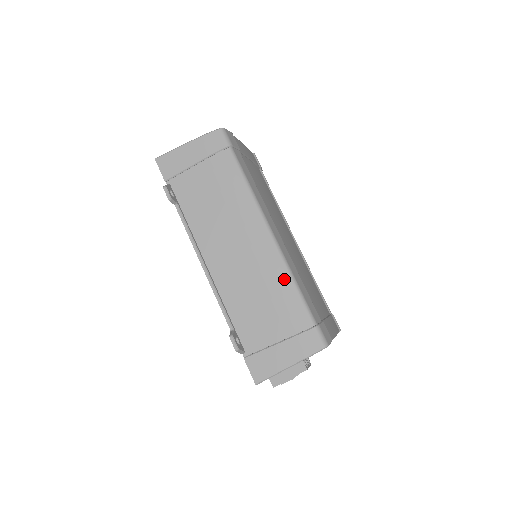
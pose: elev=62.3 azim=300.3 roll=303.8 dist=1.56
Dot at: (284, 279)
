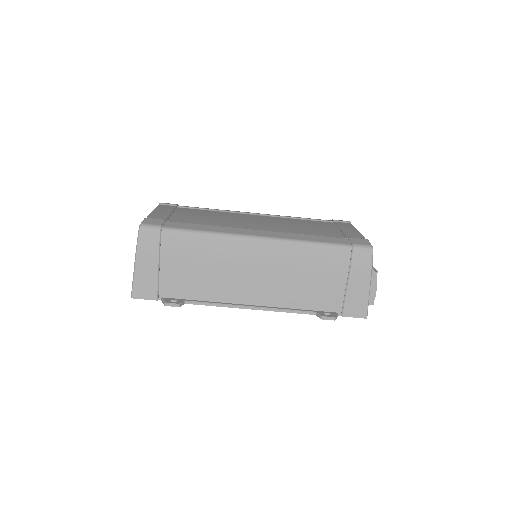
Dot at: (301, 250)
